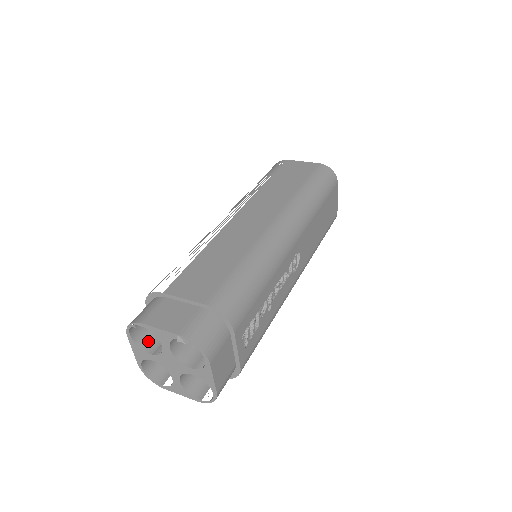
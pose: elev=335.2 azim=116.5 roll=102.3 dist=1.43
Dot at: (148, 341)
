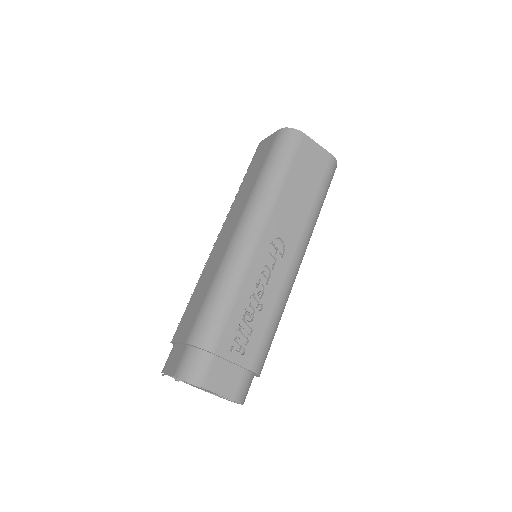
Dot at: occluded
